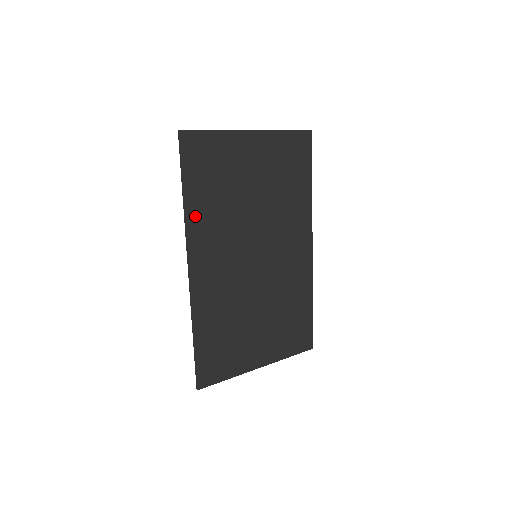
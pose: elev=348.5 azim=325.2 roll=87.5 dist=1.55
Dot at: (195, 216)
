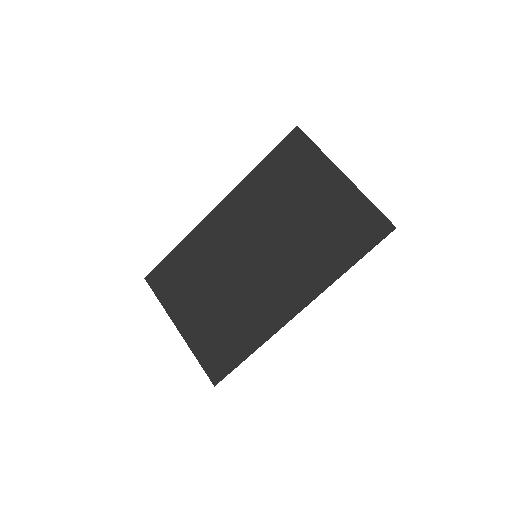
Dot at: (253, 183)
